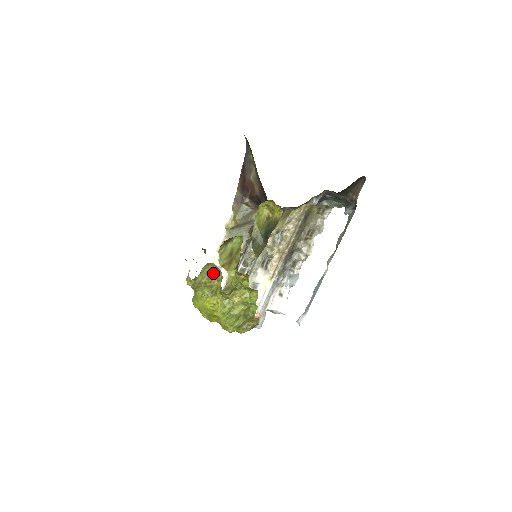
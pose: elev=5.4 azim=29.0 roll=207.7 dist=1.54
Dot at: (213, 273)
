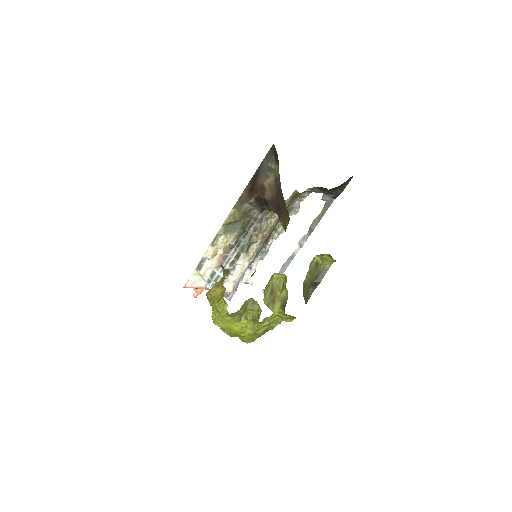
Dot at: (248, 304)
